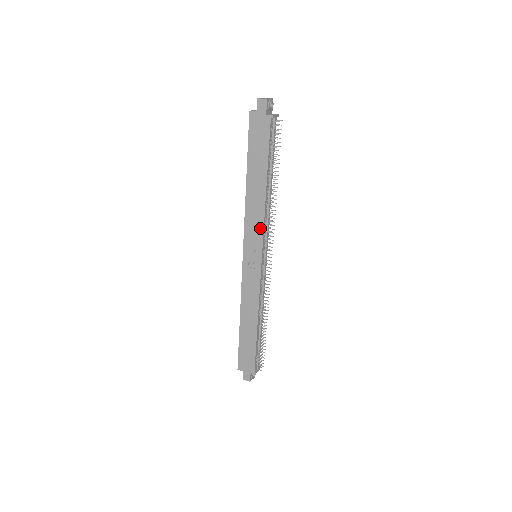
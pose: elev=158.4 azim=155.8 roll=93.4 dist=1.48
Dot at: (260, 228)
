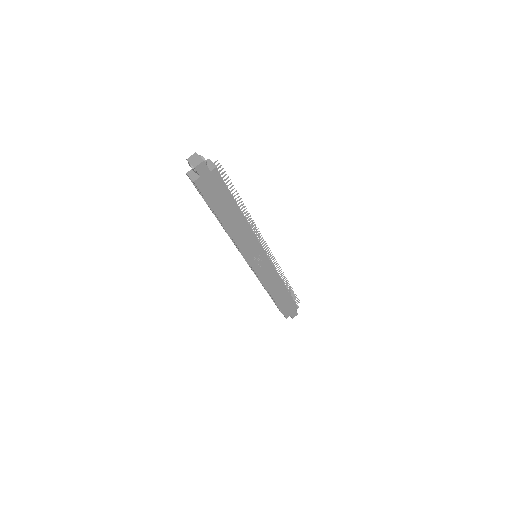
Dot at: (253, 240)
